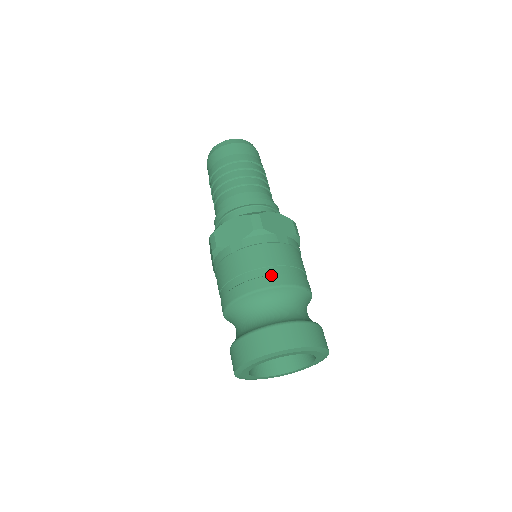
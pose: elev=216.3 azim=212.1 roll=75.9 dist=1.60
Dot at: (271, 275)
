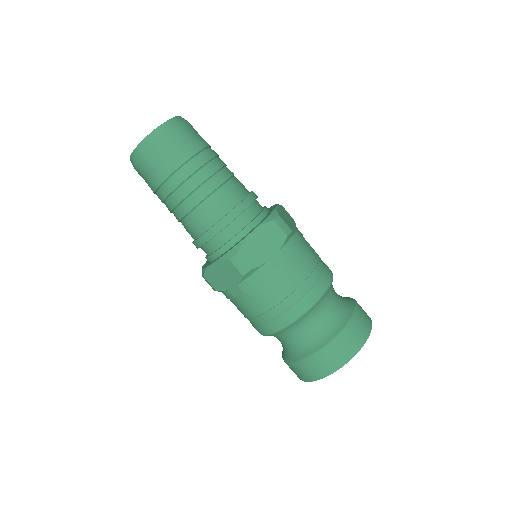
Dot at: (286, 311)
